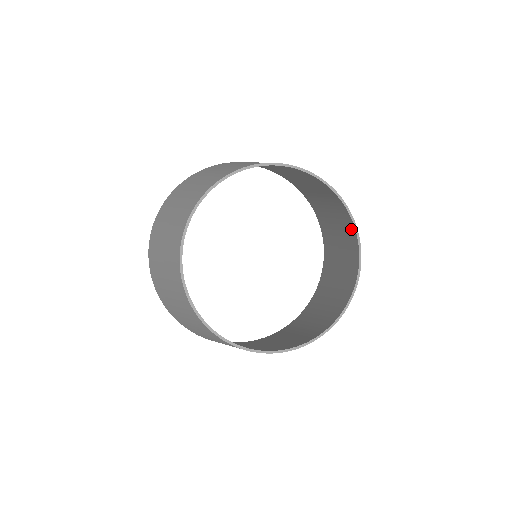
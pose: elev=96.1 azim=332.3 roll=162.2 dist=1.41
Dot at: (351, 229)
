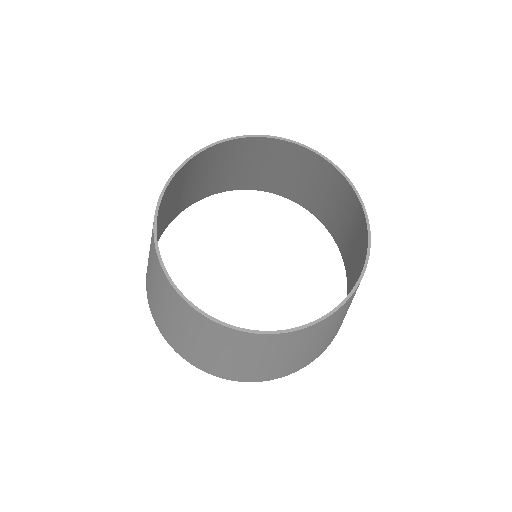
Dot at: occluded
